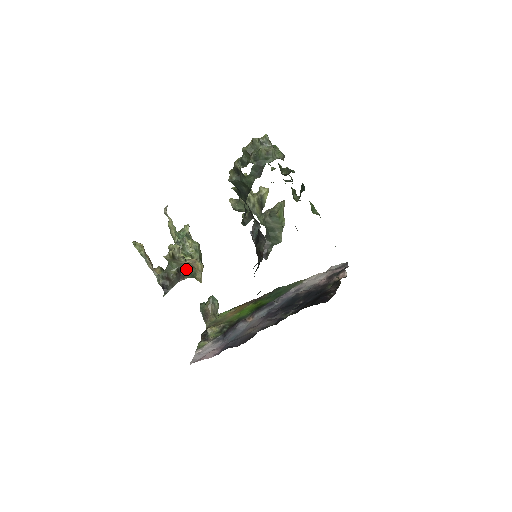
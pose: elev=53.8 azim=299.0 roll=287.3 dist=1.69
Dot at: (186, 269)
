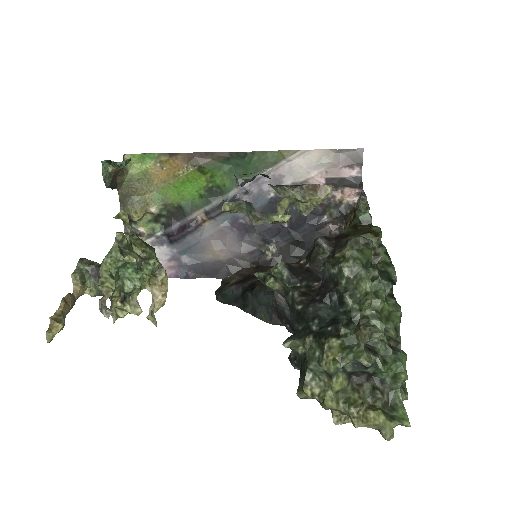
Dot at: occluded
